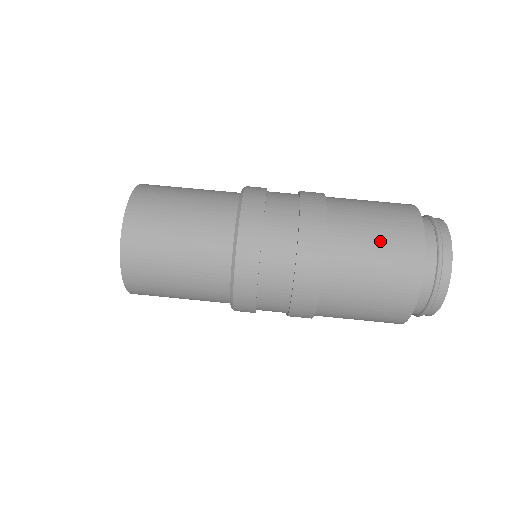
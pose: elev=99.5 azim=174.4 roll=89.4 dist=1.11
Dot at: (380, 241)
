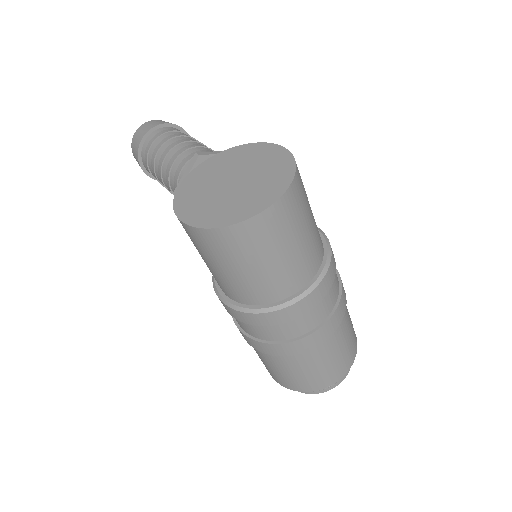
Dot at: (339, 357)
